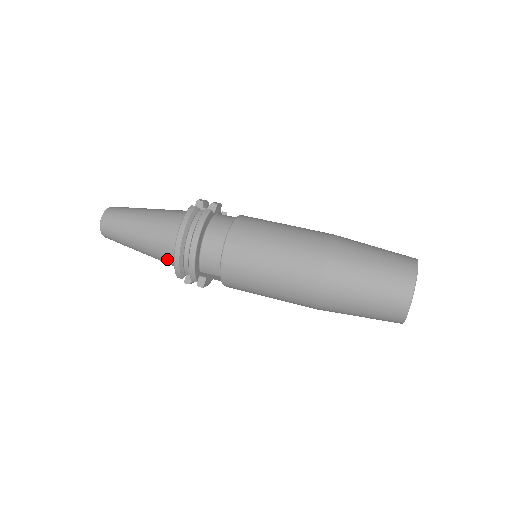
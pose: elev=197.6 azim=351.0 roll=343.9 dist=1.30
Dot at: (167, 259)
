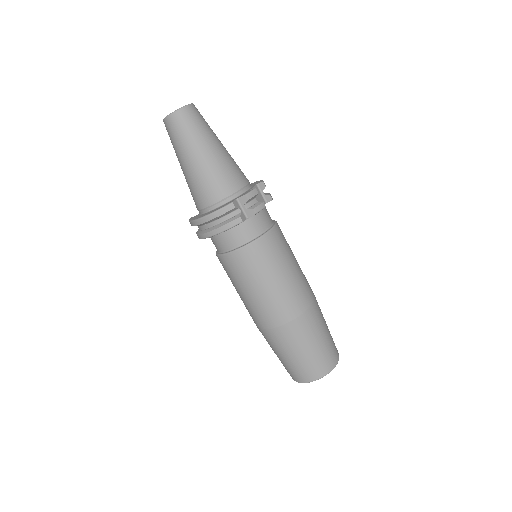
Dot at: occluded
